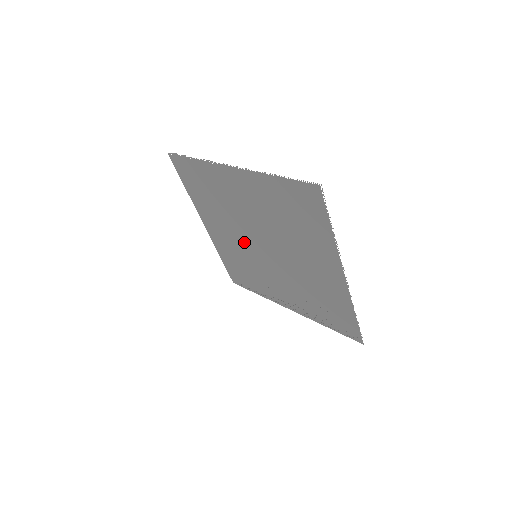
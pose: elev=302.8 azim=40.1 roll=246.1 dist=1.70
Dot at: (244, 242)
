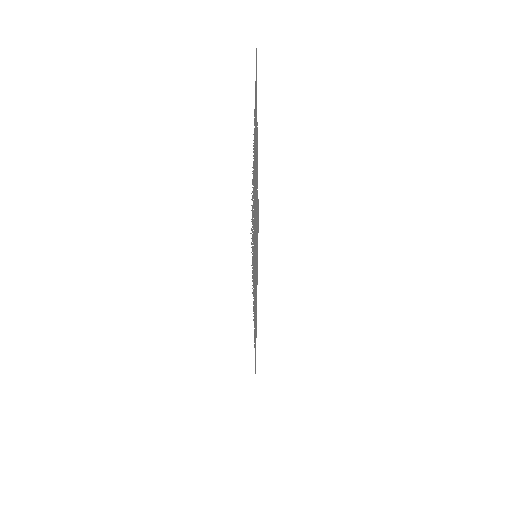
Dot at: (256, 249)
